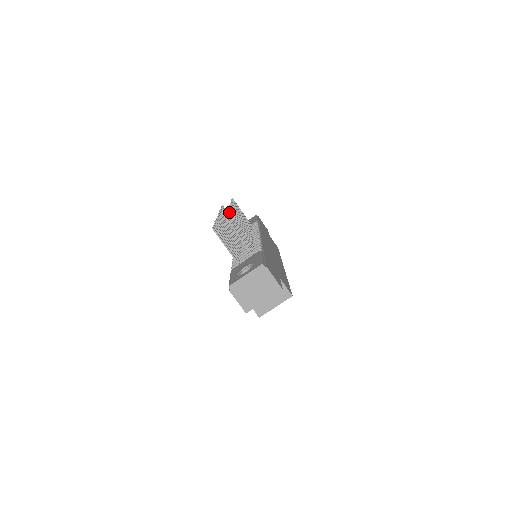
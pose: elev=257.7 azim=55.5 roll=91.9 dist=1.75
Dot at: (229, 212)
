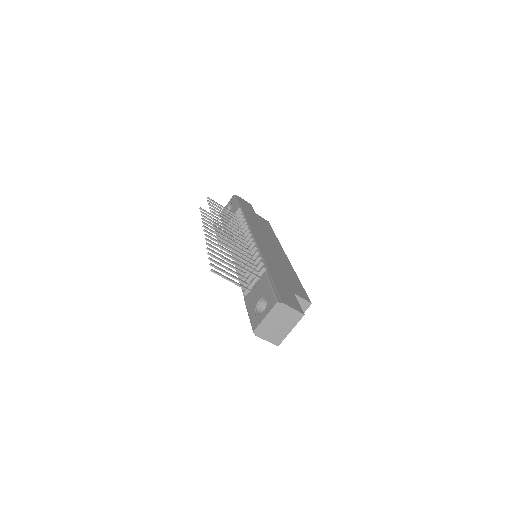
Dot at: (217, 237)
